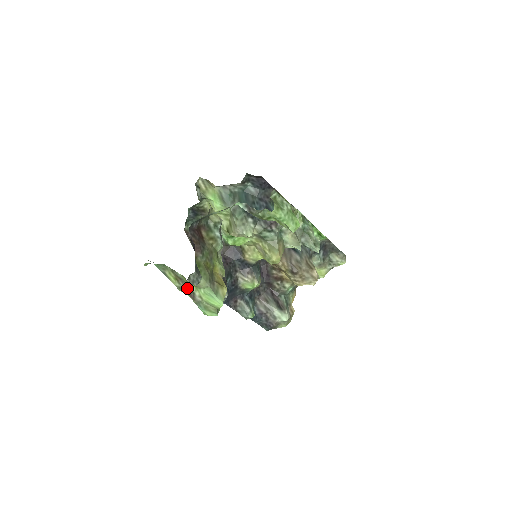
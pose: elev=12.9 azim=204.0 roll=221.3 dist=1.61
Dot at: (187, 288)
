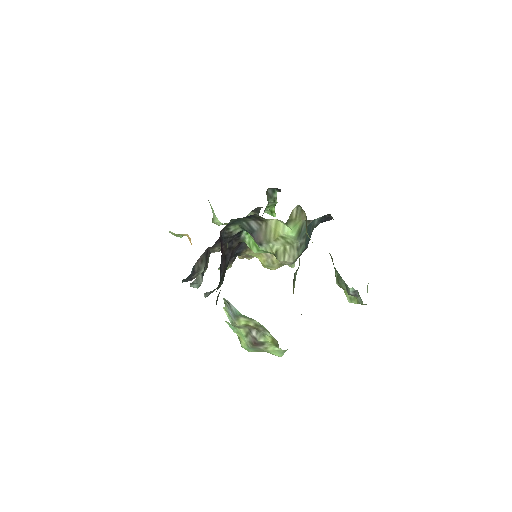
Dot at: (262, 342)
